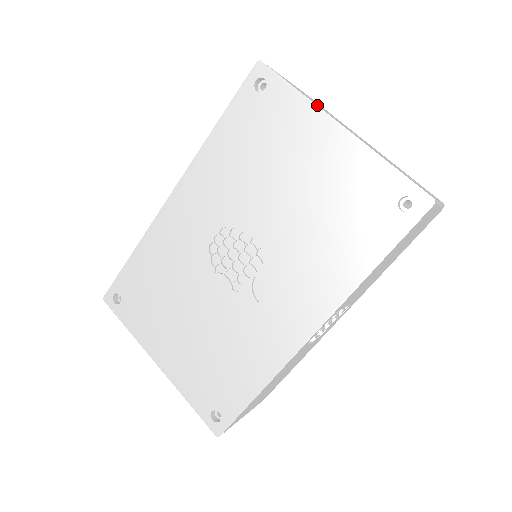
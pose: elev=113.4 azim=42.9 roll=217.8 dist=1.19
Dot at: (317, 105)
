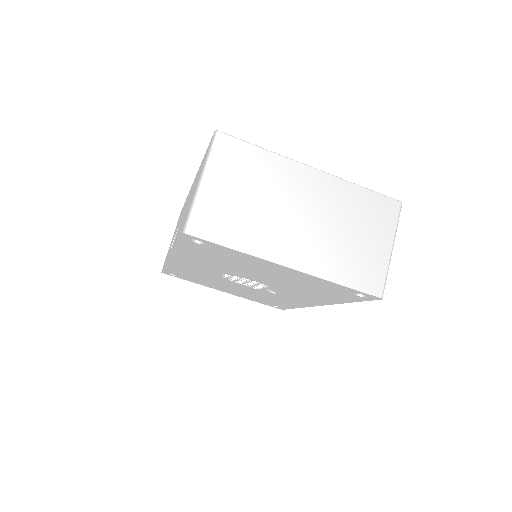
Dot at: (259, 253)
